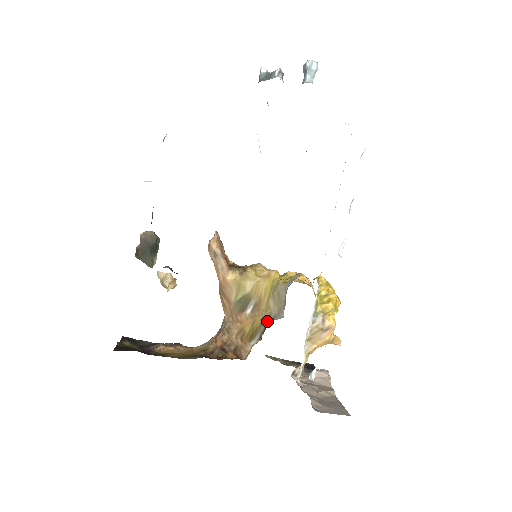
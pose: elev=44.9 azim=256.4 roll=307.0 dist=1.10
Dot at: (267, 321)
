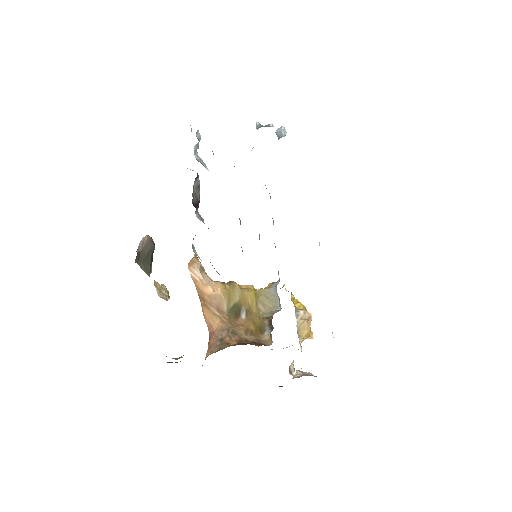
Dot at: (267, 317)
